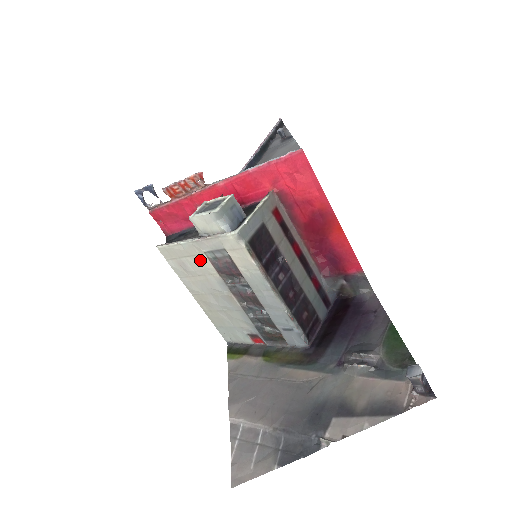
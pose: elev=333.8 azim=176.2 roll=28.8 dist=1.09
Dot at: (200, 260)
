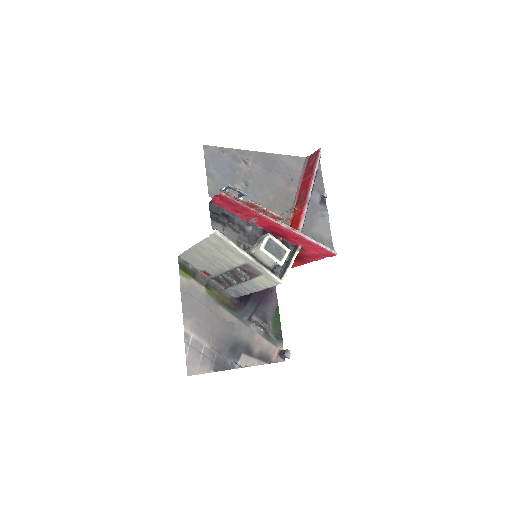
Dot at: (237, 259)
